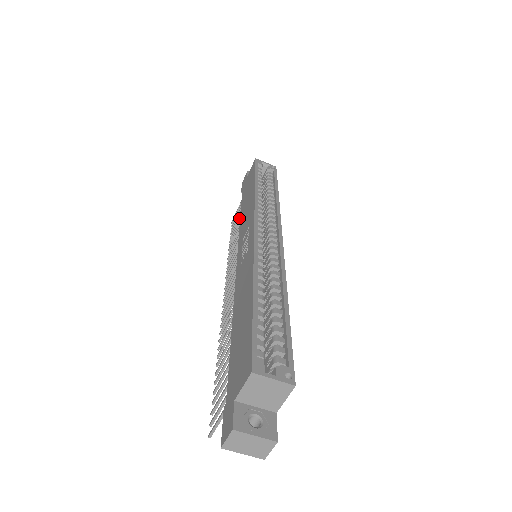
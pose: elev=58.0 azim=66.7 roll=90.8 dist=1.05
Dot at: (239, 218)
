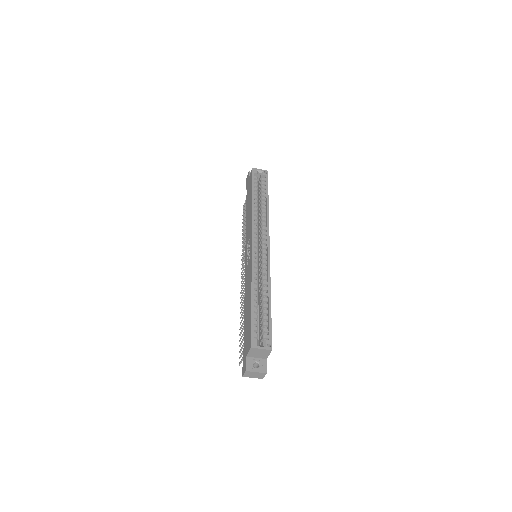
Dot at: occluded
